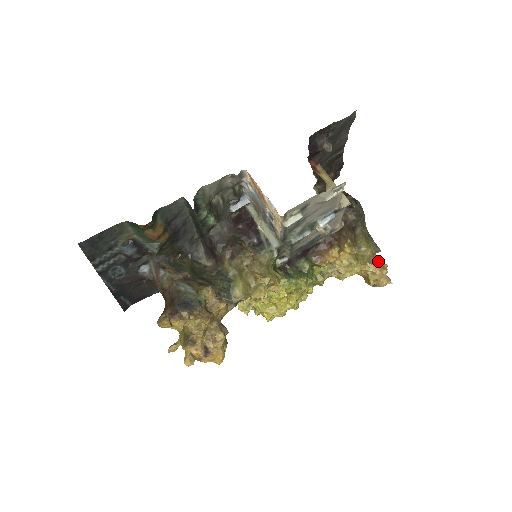
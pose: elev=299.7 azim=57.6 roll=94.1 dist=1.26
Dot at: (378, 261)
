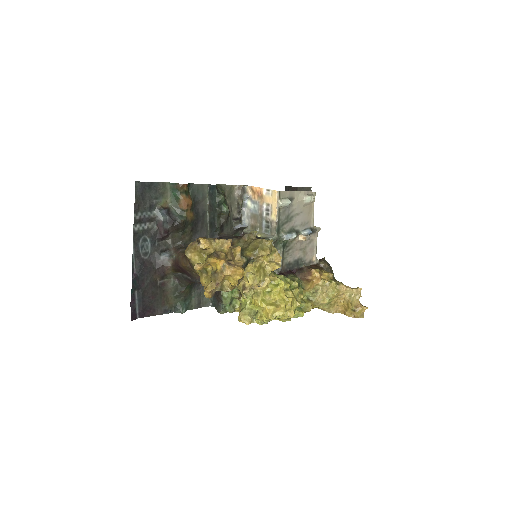
Dot at: occluded
